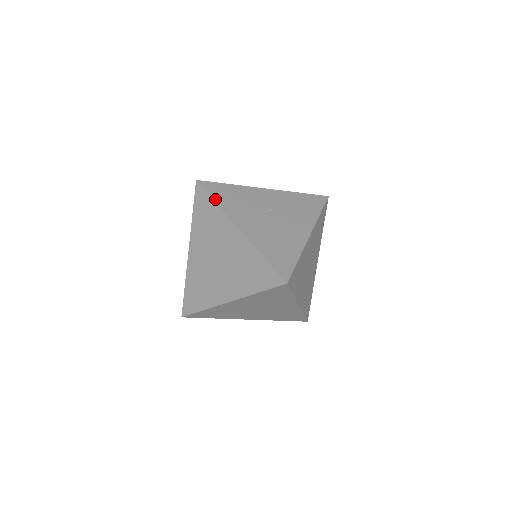
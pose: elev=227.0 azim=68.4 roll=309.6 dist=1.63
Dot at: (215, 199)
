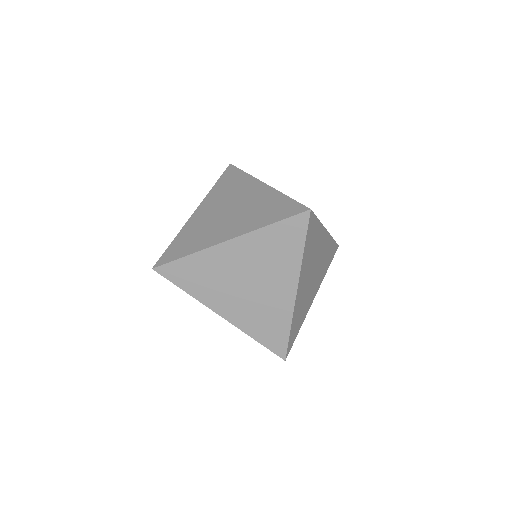
Dot at: (245, 172)
